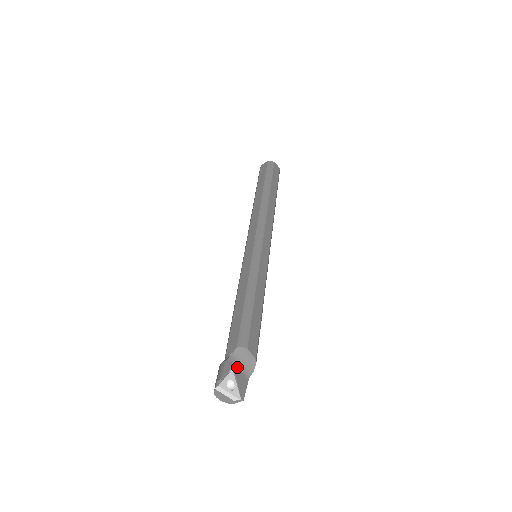
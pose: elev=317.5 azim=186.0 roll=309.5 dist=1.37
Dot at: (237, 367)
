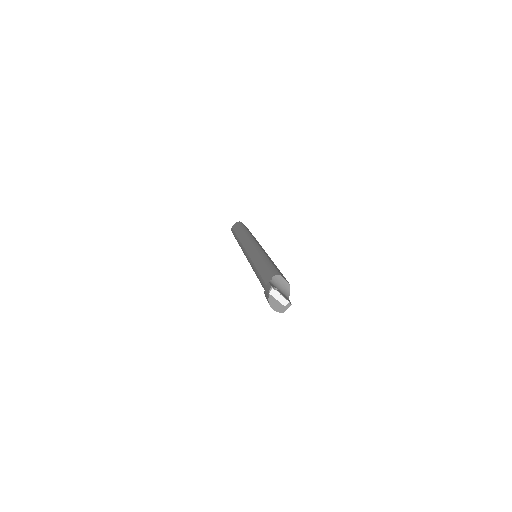
Dot at: (278, 289)
